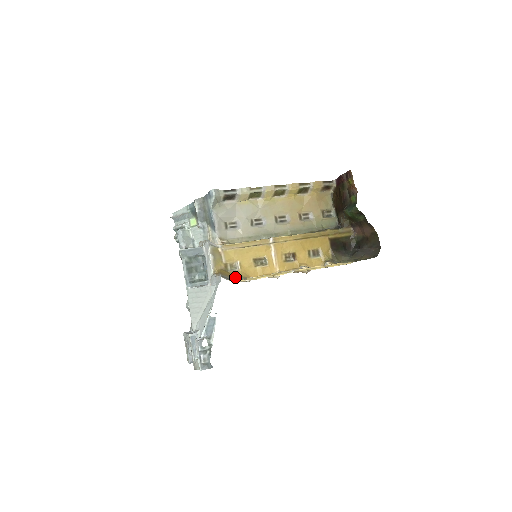
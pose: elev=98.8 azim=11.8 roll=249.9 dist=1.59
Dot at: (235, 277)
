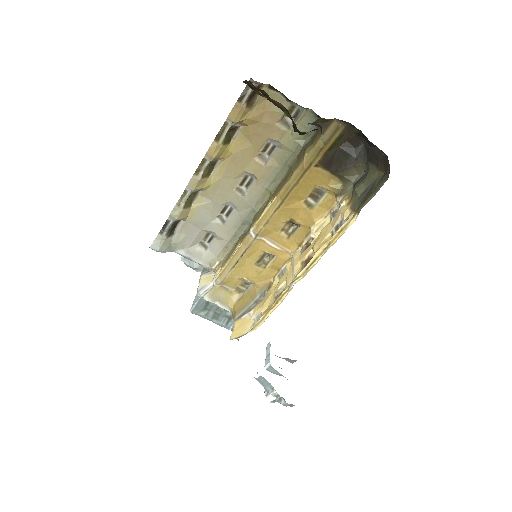
Dot at: (255, 298)
